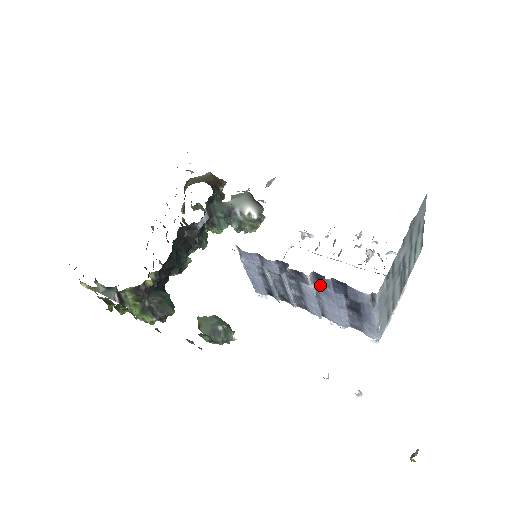
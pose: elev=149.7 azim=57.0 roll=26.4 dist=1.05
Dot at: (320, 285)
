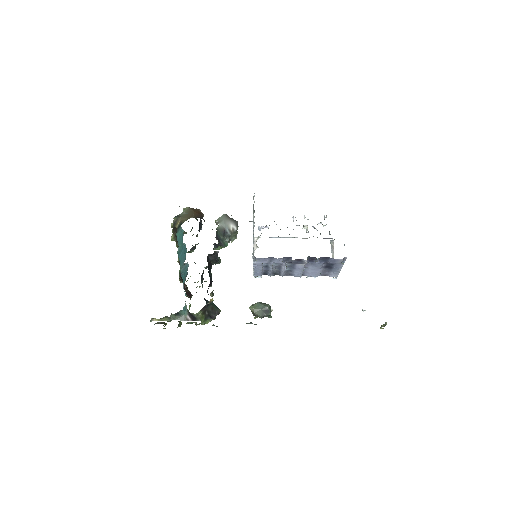
Dot at: (310, 262)
